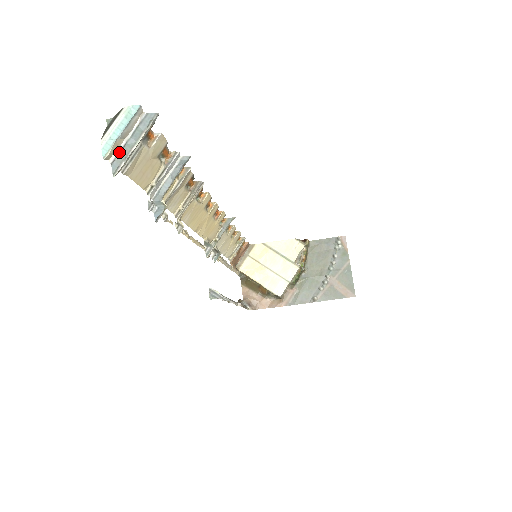
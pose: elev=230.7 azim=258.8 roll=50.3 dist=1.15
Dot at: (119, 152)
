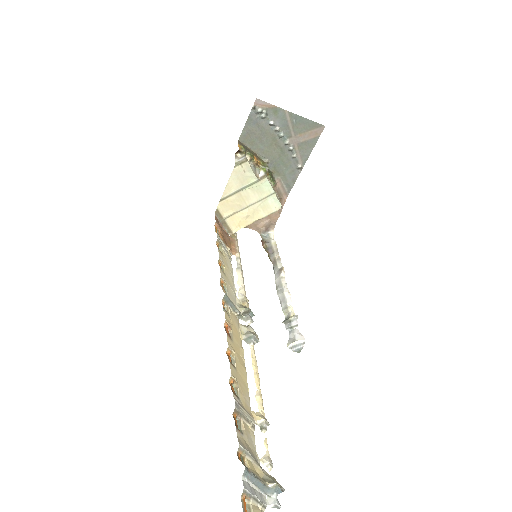
Dot at: out of frame
